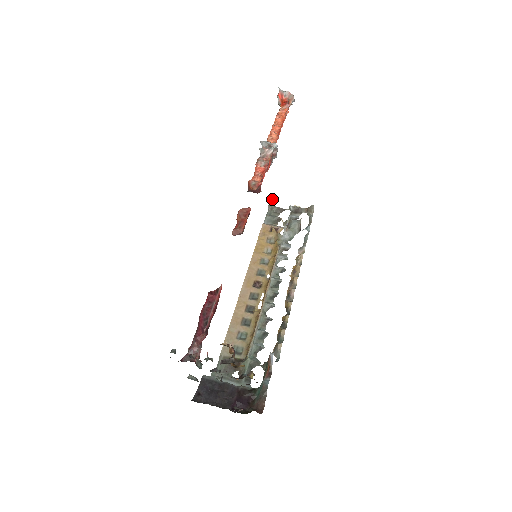
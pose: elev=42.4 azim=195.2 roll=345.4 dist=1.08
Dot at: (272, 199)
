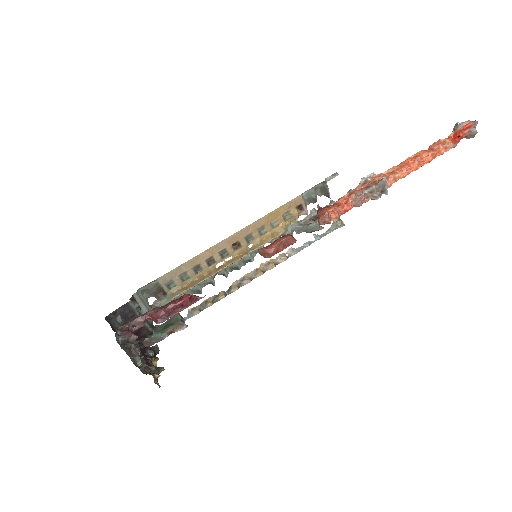
Dot at: (335, 175)
